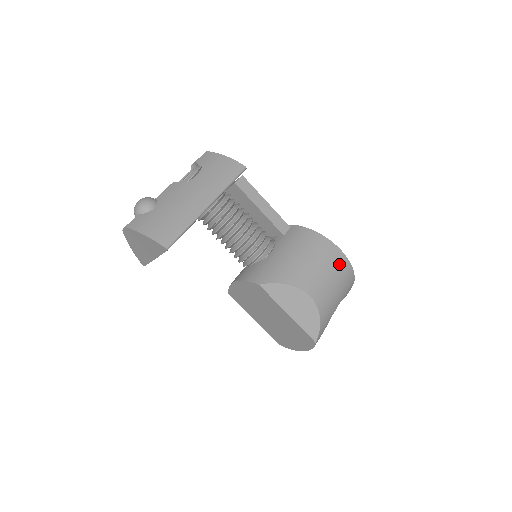
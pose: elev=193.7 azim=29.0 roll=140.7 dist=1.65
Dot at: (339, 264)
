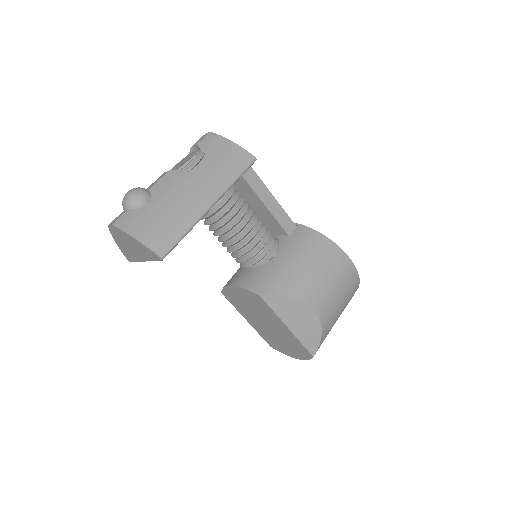
Dot at: (347, 275)
